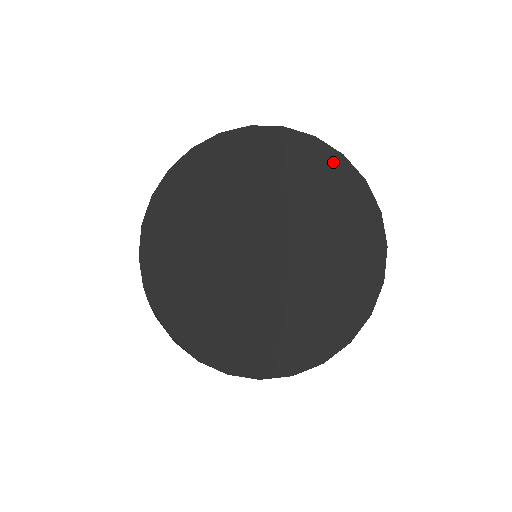
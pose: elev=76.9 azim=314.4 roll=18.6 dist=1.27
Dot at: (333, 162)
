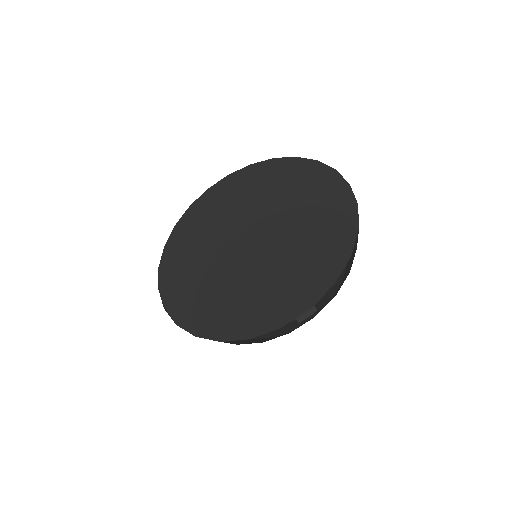
Dot at: (327, 175)
